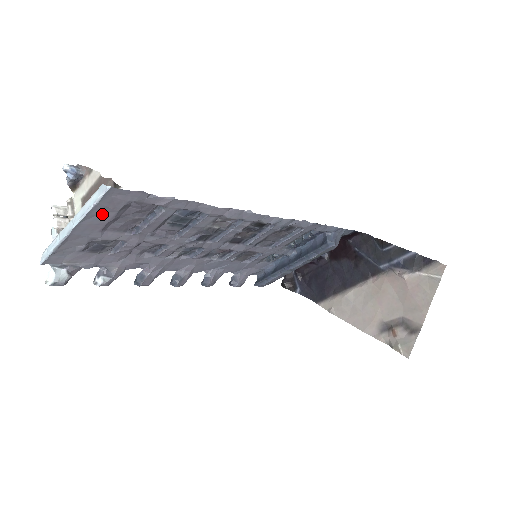
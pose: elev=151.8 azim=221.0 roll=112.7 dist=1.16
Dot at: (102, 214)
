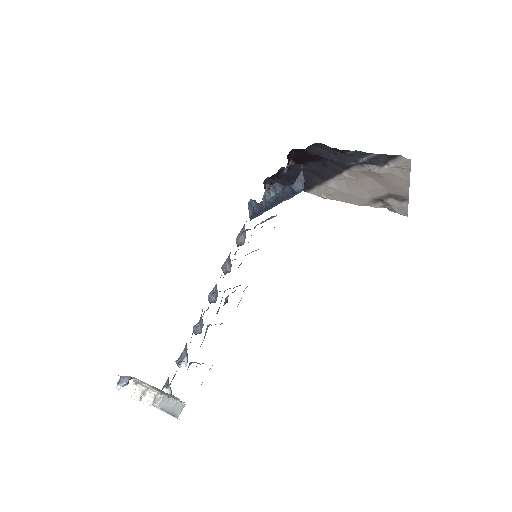
Dot at: occluded
